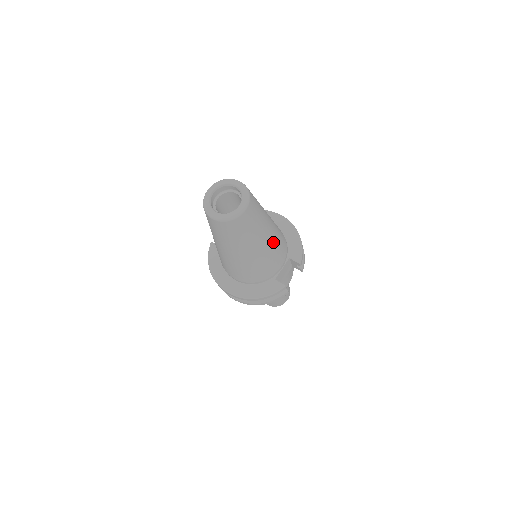
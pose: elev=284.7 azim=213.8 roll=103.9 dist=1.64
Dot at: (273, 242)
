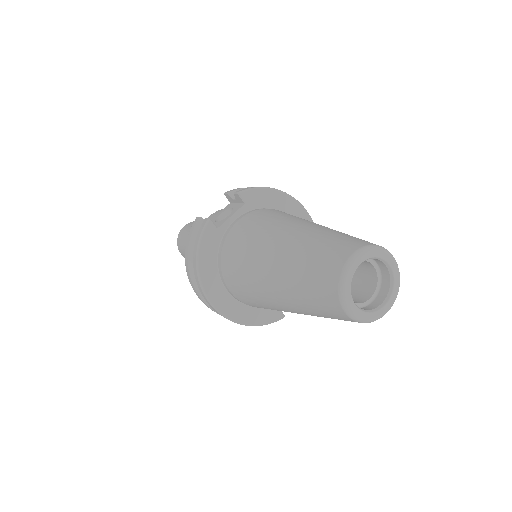
Dot at: occluded
